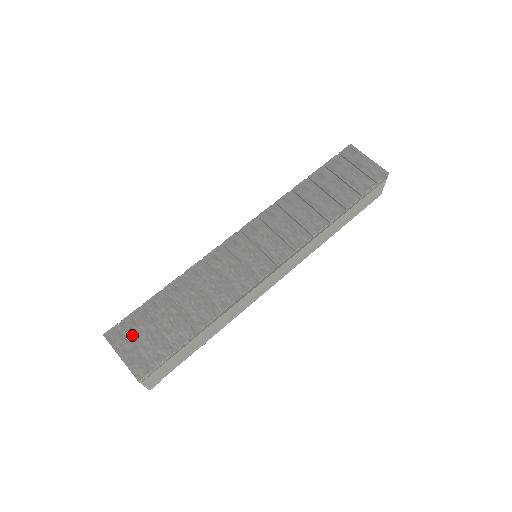
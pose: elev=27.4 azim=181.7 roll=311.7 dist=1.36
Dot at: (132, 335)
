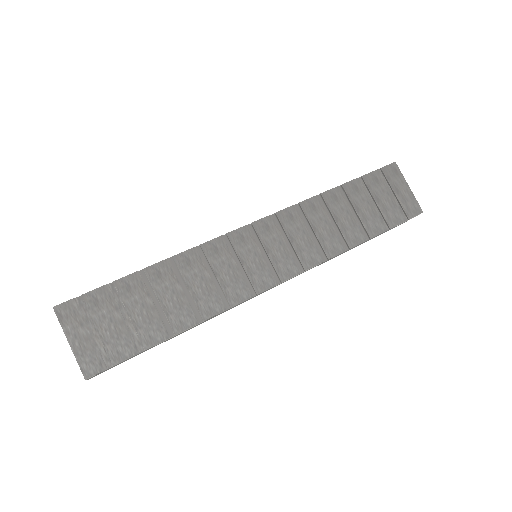
Dot at: (90, 318)
